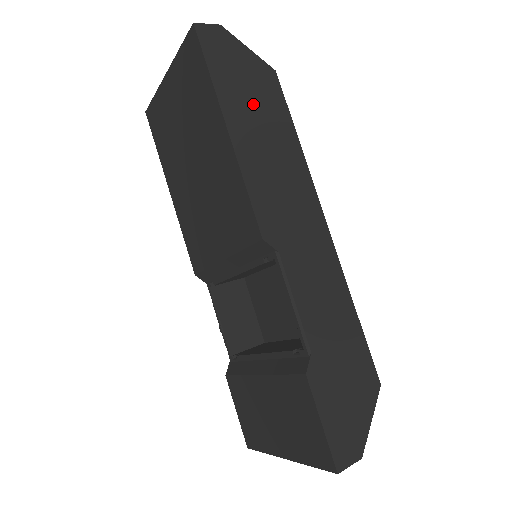
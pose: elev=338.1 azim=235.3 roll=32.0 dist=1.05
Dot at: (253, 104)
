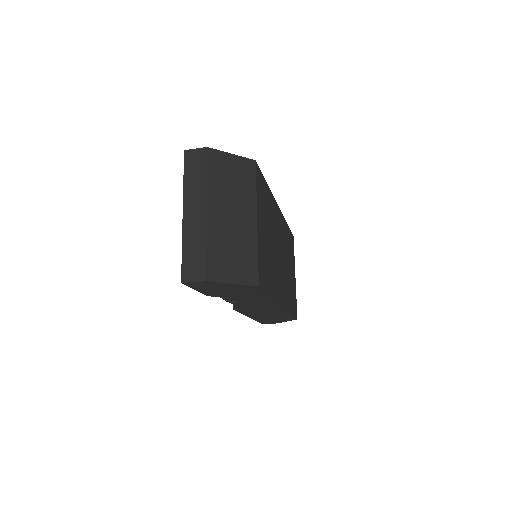
Dot at: occluded
